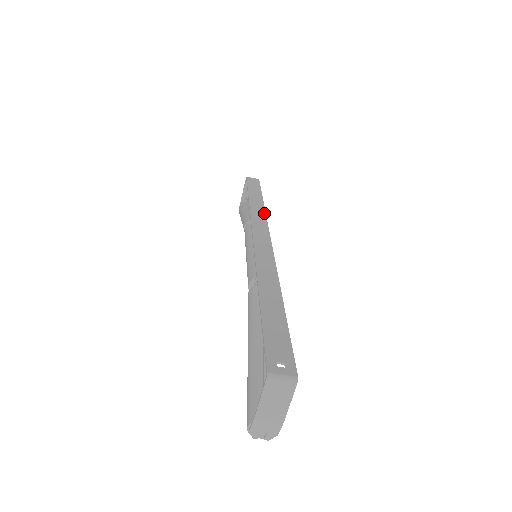
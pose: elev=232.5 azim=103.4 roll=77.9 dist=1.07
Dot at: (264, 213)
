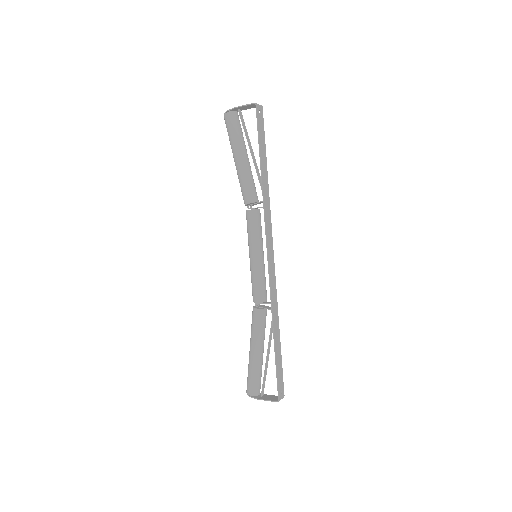
Dot at: occluded
